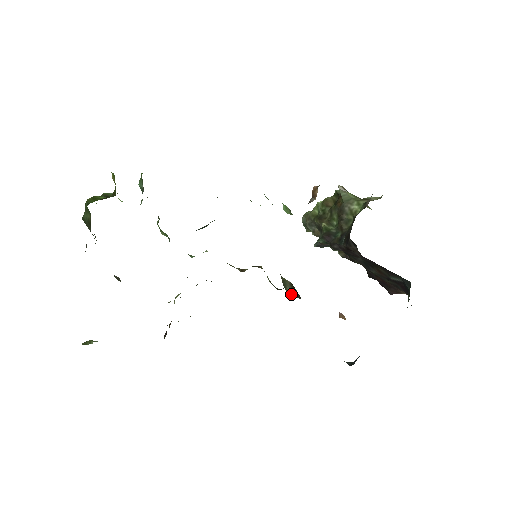
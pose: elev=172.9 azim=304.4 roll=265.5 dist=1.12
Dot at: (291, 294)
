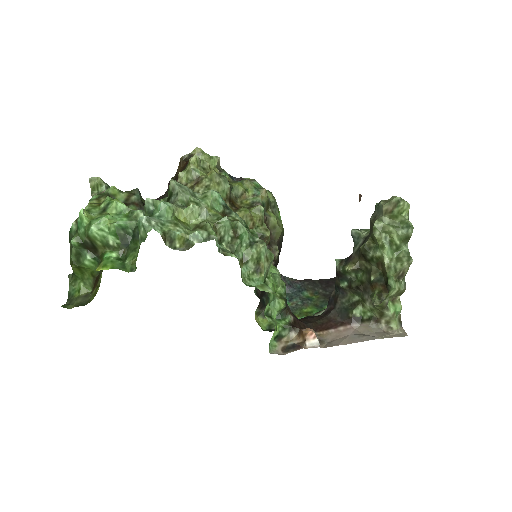
Dot at: occluded
